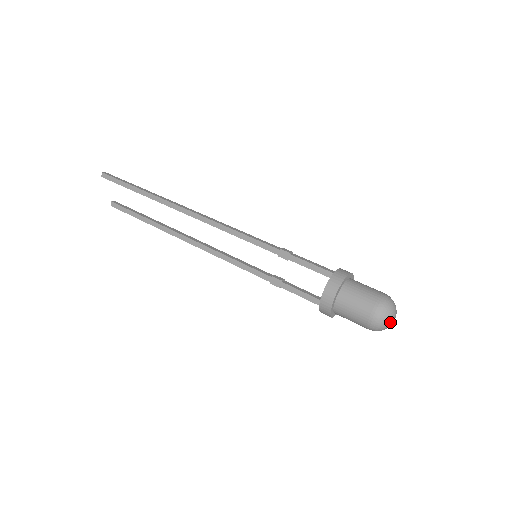
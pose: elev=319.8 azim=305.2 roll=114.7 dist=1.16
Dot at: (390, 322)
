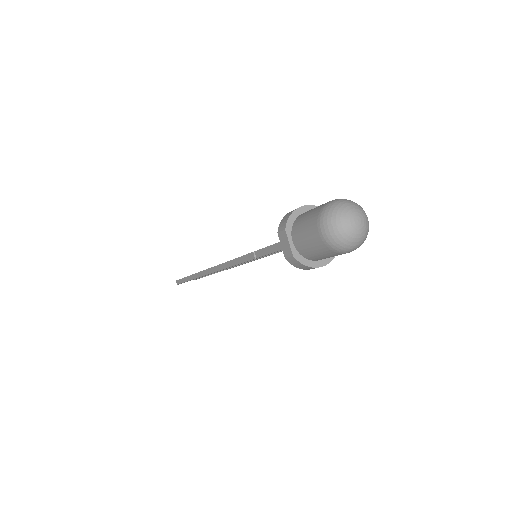
Dot at: (351, 211)
